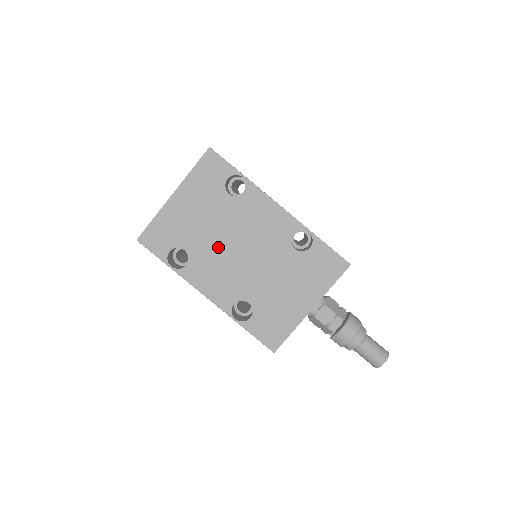
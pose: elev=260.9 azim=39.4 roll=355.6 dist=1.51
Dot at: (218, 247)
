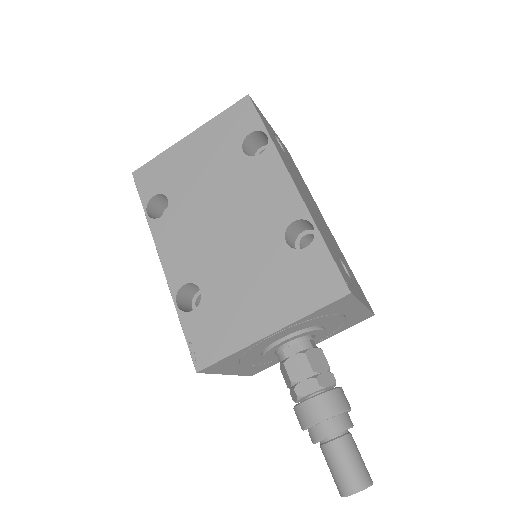
Dot at: (202, 208)
